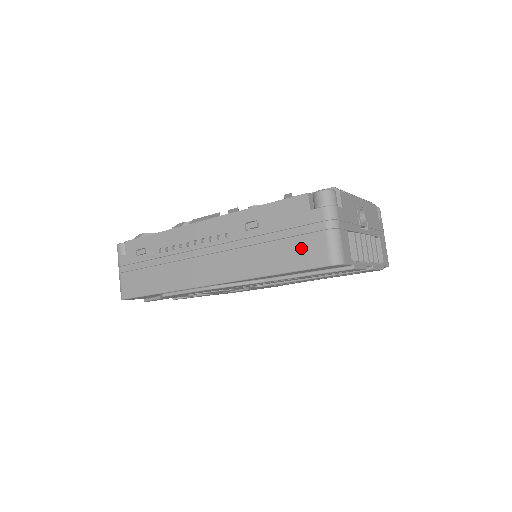
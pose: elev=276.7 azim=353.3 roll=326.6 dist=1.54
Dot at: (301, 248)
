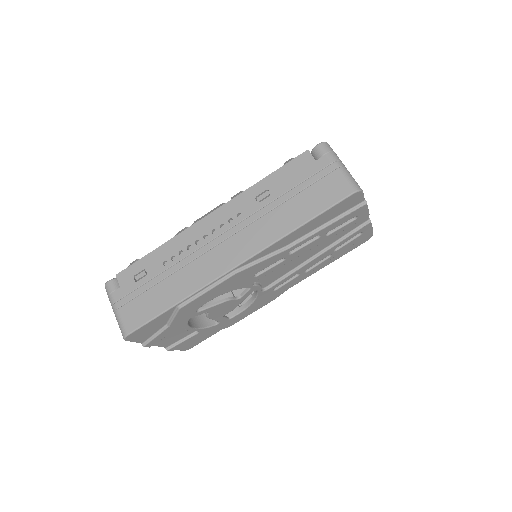
Dot at: (320, 192)
